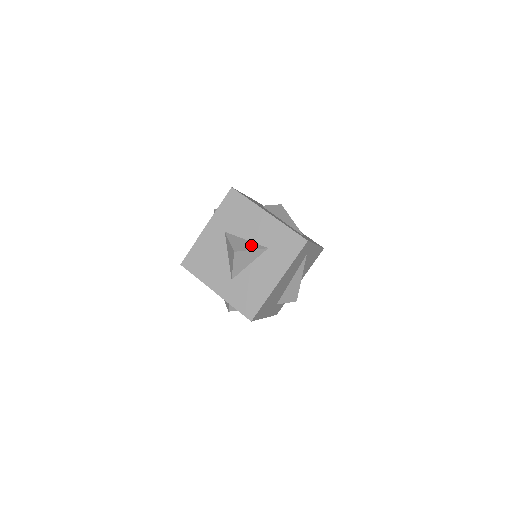
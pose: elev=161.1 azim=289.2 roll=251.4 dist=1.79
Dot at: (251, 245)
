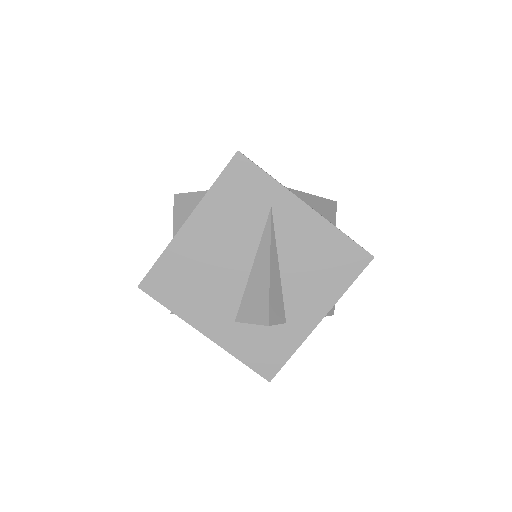
Dot at: occluded
